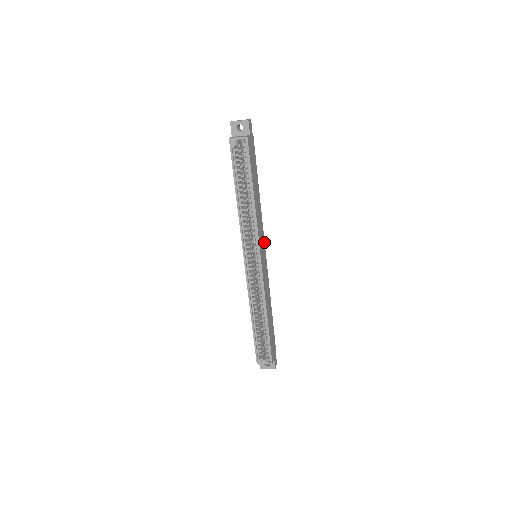
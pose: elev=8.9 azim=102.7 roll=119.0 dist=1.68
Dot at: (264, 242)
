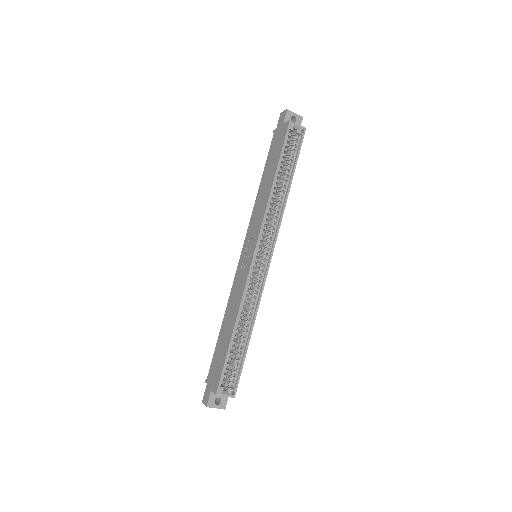
Dot at: occluded
